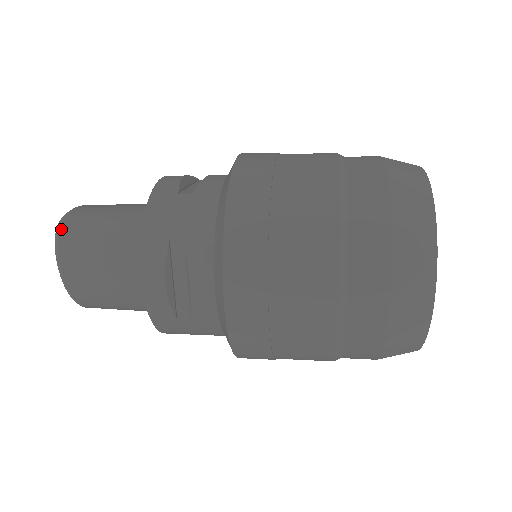
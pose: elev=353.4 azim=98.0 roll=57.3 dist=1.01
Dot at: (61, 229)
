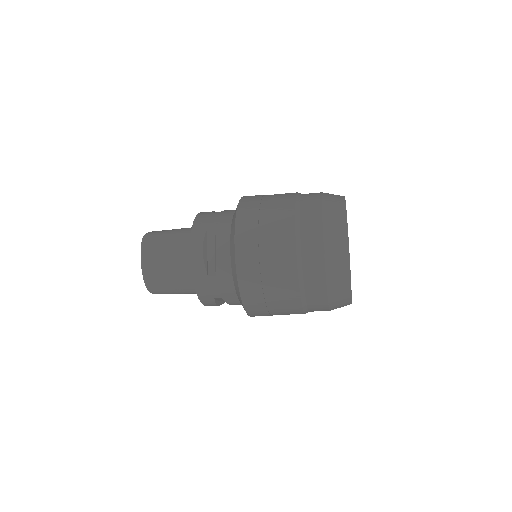
Dot at: (146, 236)
